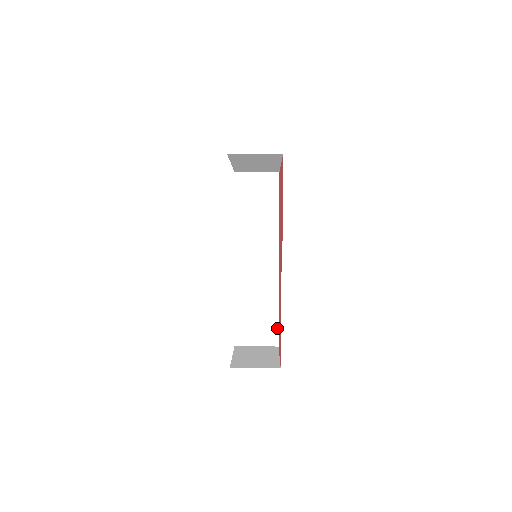
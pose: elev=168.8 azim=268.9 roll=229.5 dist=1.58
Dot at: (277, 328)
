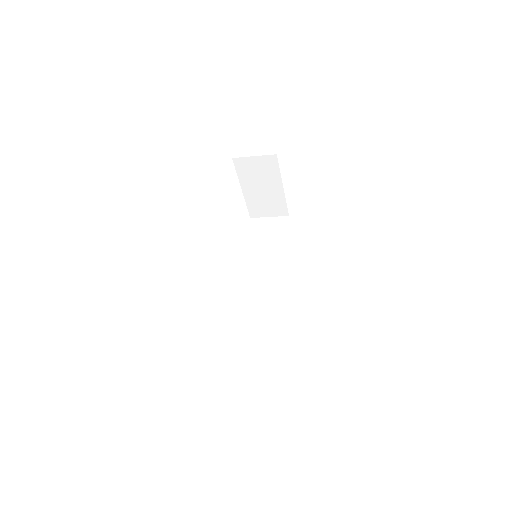
Dot at: (278, 346)
